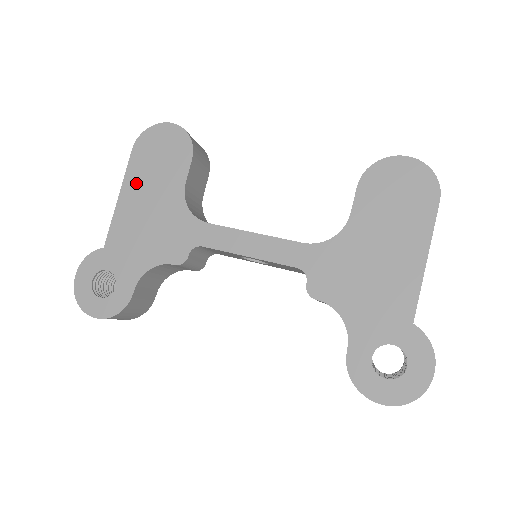
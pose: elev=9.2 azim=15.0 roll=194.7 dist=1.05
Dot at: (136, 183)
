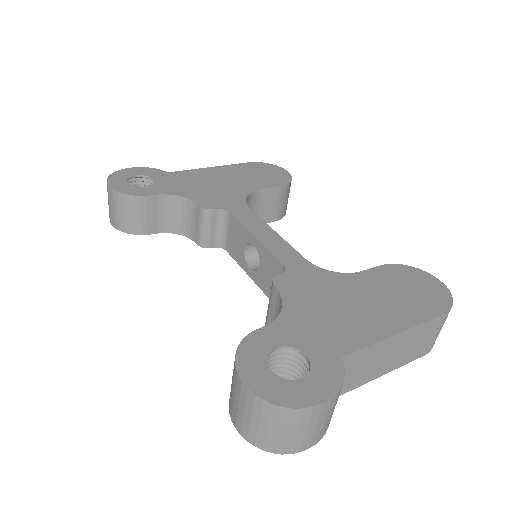
Dot at: (231, 171)
